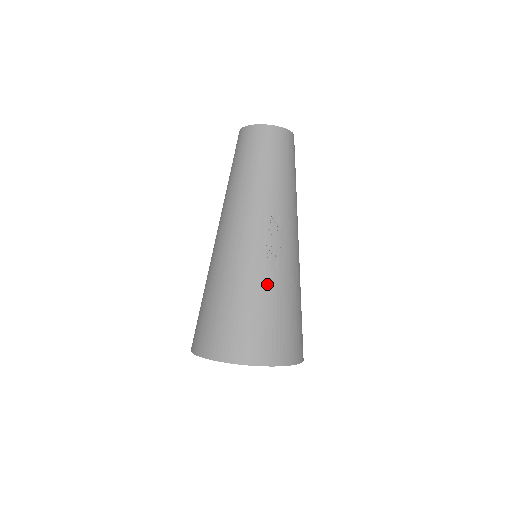
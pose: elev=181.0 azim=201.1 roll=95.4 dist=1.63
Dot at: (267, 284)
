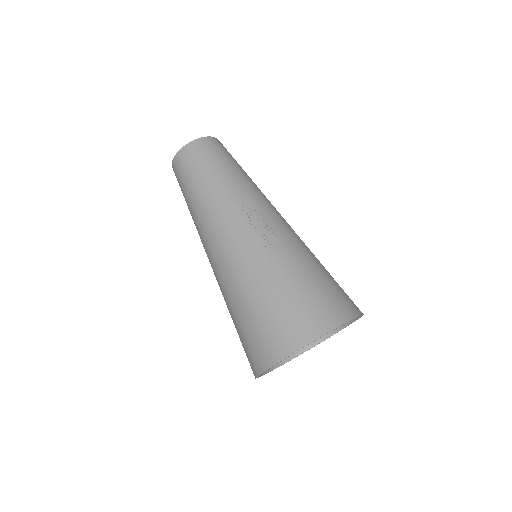
Dot at: (278, 262)
